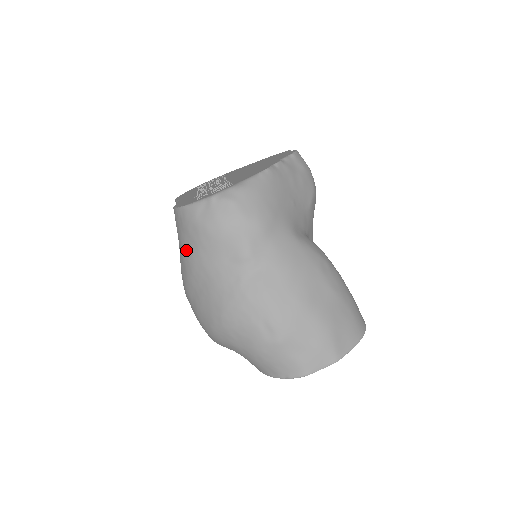
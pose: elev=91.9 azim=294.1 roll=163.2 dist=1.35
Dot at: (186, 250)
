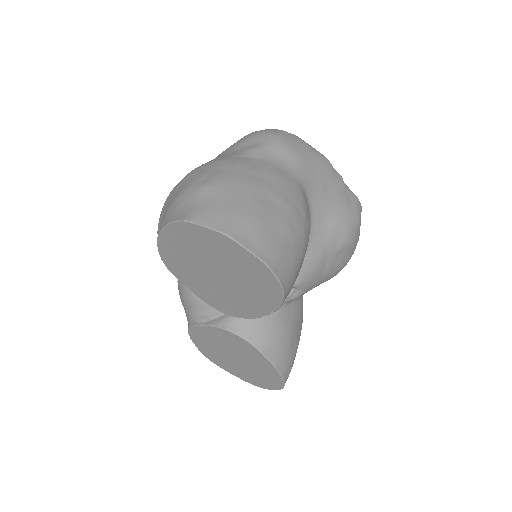
Dot at: occluded
